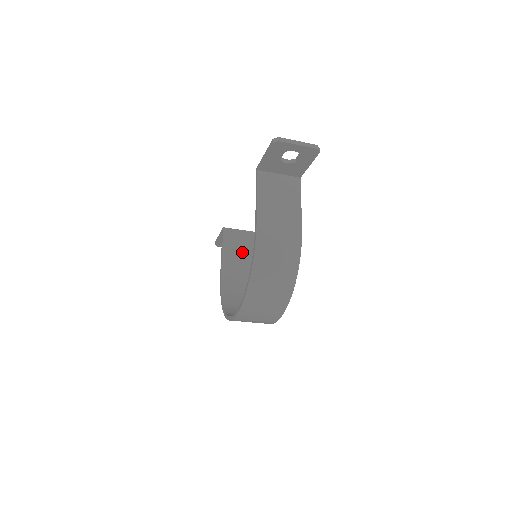
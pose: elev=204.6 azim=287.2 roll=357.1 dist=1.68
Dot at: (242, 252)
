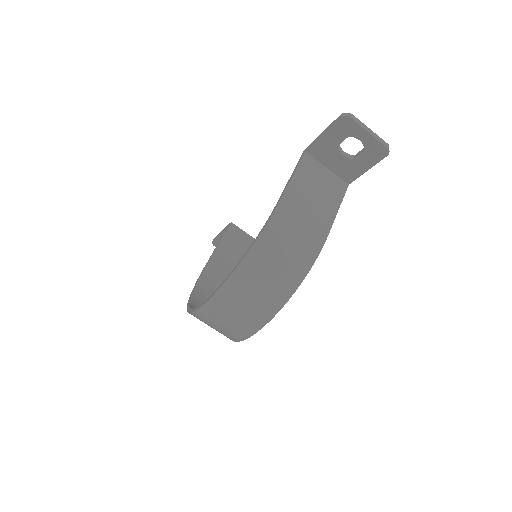
Dot at: (239, 257)
